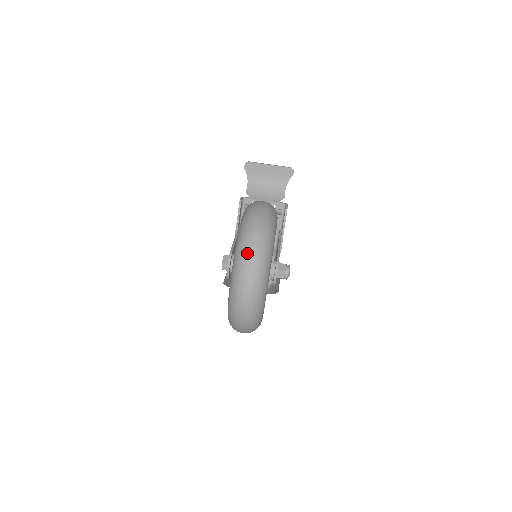
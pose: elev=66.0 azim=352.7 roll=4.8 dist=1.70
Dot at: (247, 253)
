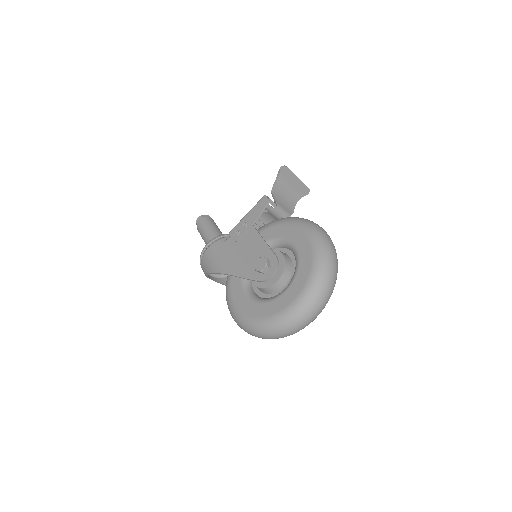
Dot at: (329, 281)
